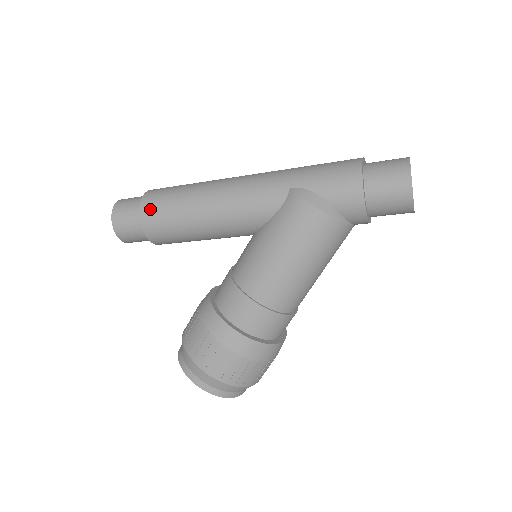
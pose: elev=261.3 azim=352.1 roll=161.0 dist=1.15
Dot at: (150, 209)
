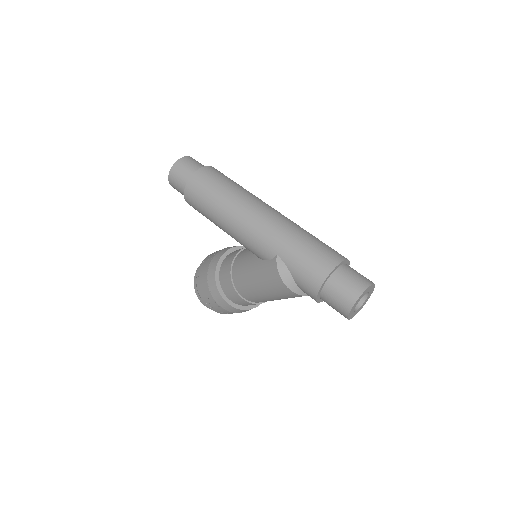
Dot at: (191, 193)
